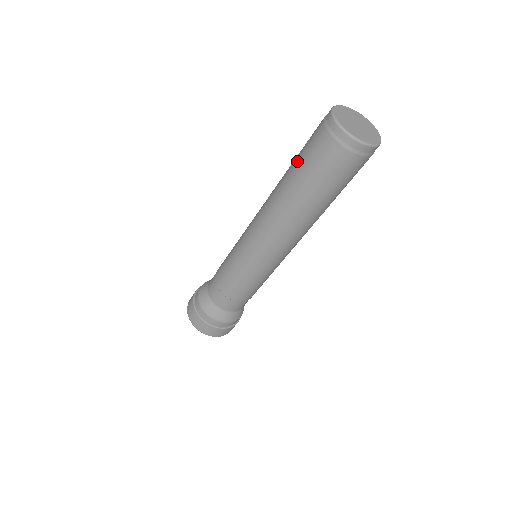
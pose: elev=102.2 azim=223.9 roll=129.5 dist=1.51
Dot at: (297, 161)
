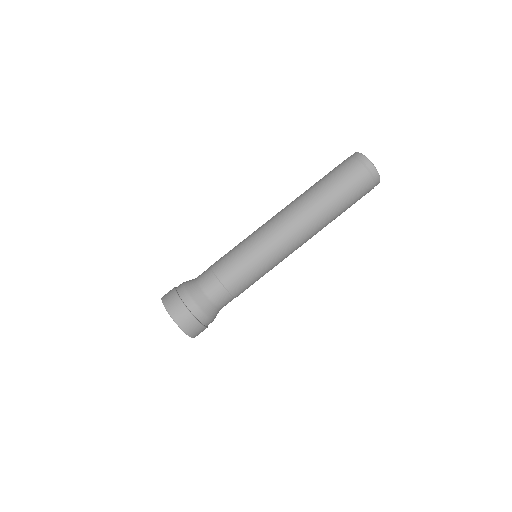
Dot at: (328, 178)
